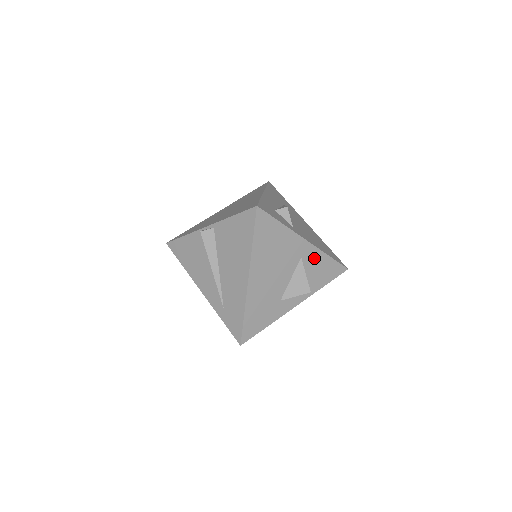
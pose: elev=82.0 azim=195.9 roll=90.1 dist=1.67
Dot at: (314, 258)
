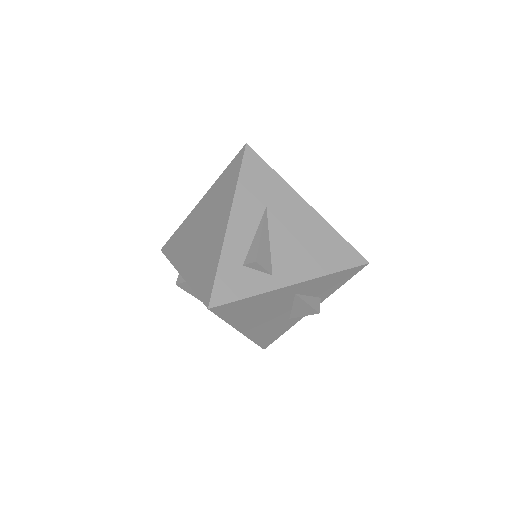
Dot at: (314, 284)
